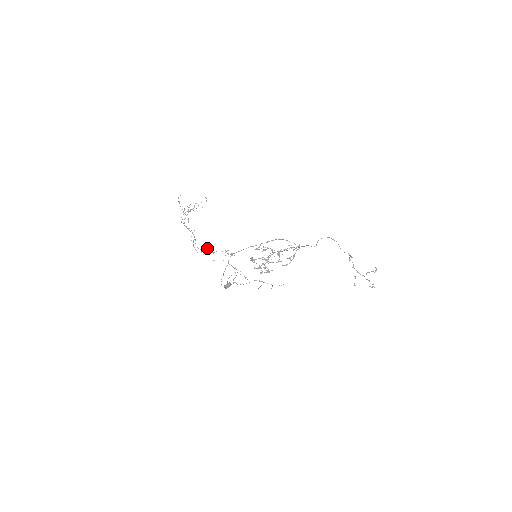
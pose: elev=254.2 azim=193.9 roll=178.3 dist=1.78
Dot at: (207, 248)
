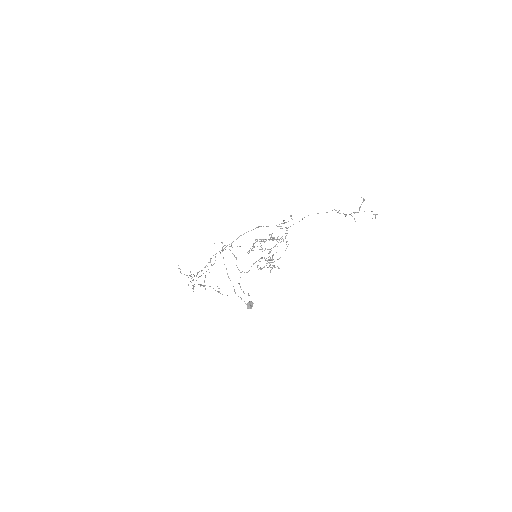
Dot at: occluded
